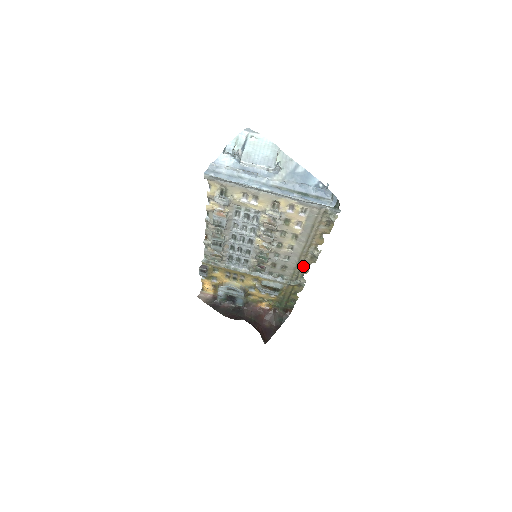
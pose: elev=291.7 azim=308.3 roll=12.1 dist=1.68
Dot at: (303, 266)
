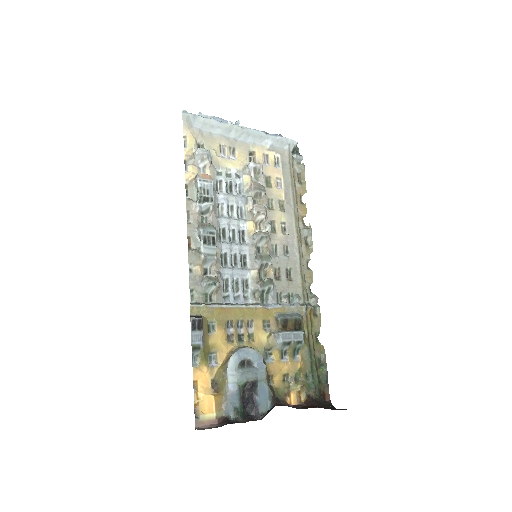
Dot at: (304, 266)
